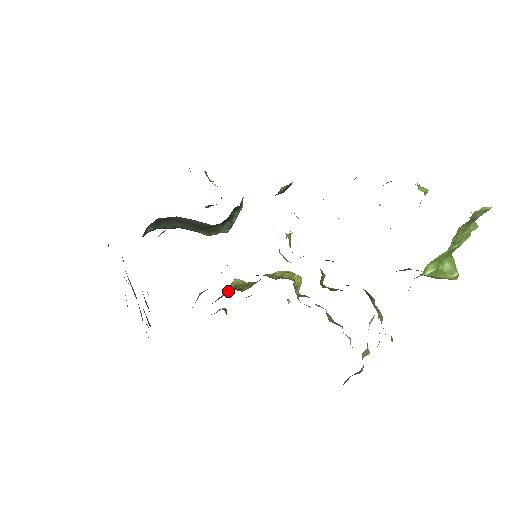
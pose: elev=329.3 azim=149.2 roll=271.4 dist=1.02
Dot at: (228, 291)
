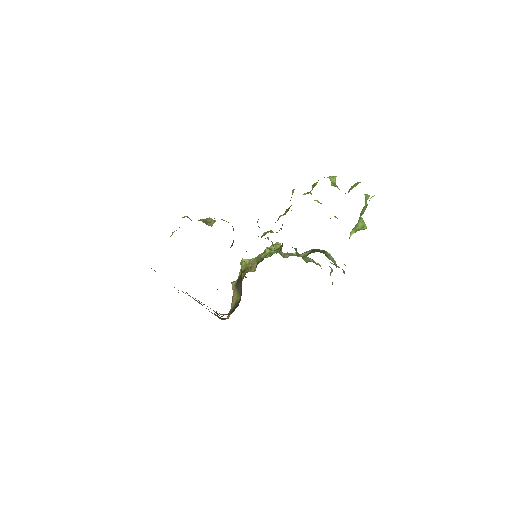
Dot at: occluded
